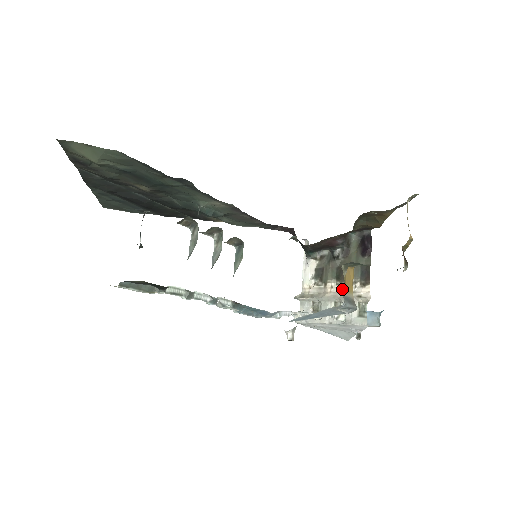
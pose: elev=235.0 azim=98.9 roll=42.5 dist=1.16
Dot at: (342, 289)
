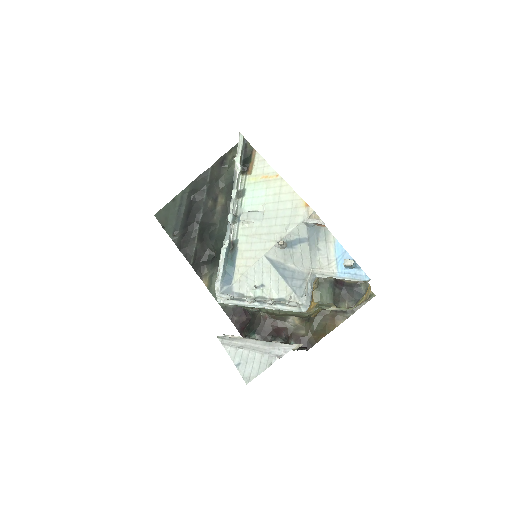
Dot at: occluded
